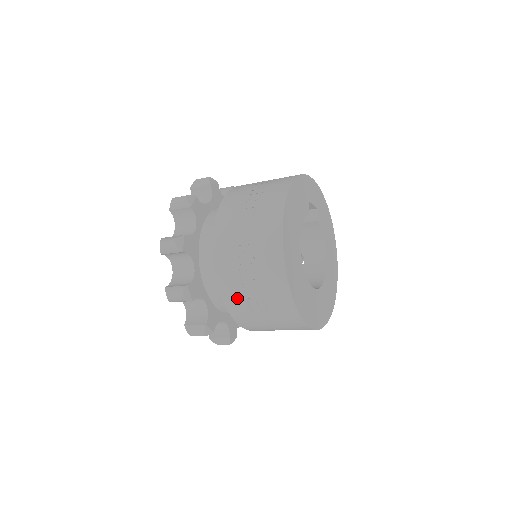
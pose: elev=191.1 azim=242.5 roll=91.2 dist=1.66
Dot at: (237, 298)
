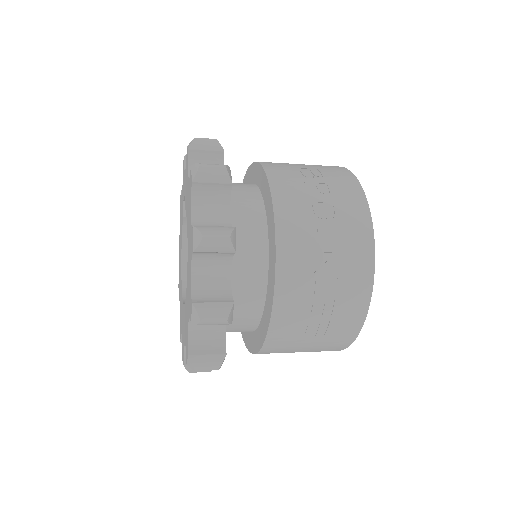
Dot at: (293, 320)
